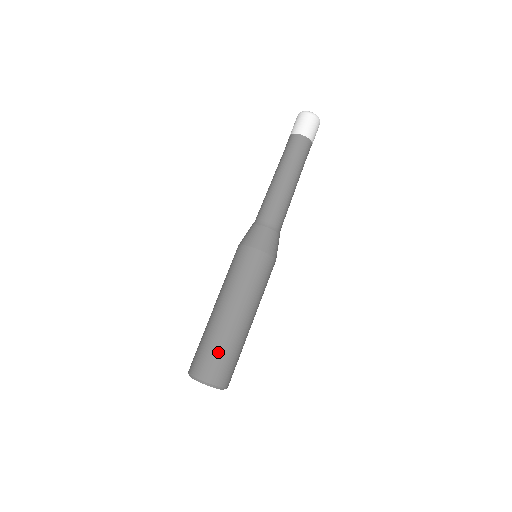
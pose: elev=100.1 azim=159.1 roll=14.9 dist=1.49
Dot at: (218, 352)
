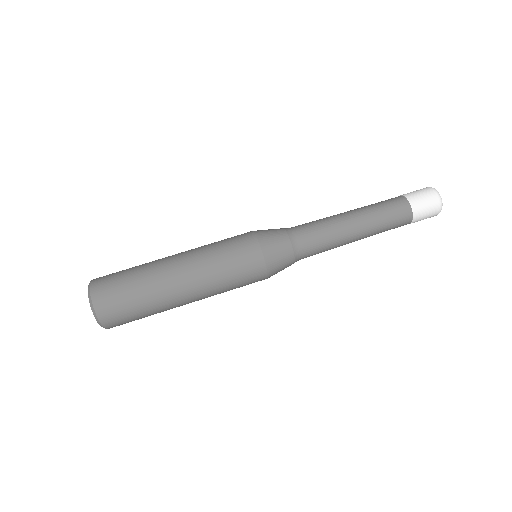
Dot at: (135, 304)
